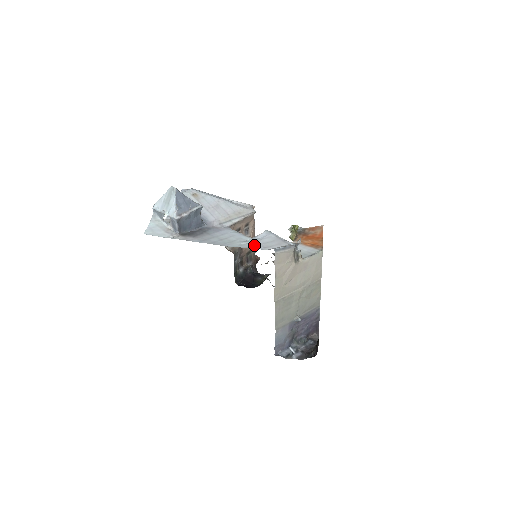
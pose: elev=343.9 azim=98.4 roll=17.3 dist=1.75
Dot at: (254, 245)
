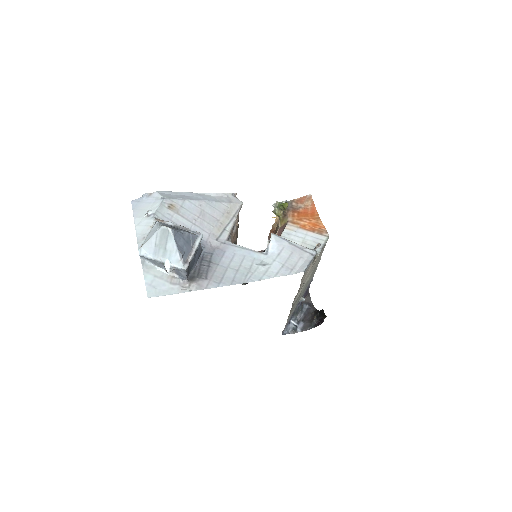
Dot at: (279, 270)
